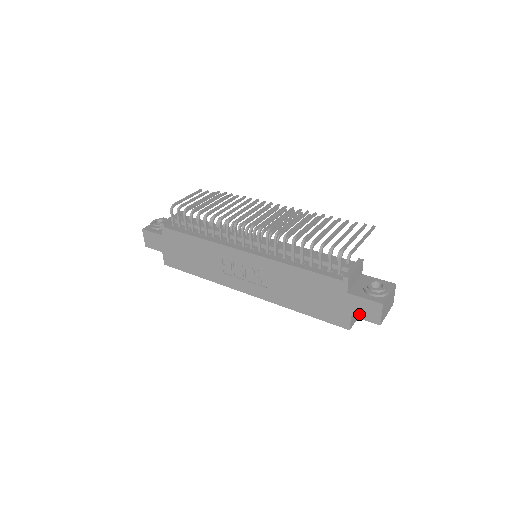
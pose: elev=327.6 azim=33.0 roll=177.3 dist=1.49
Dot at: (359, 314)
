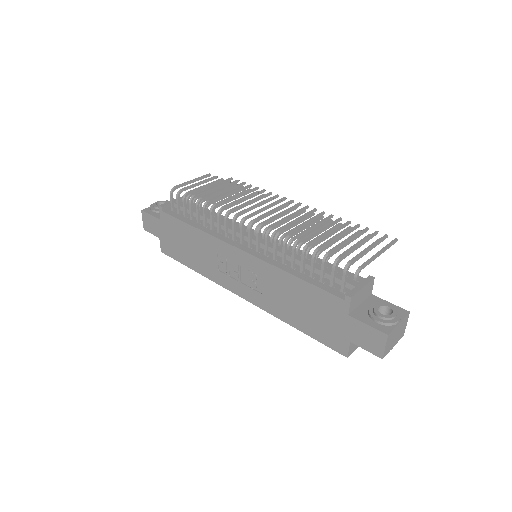
Dot at: (359, 341)
